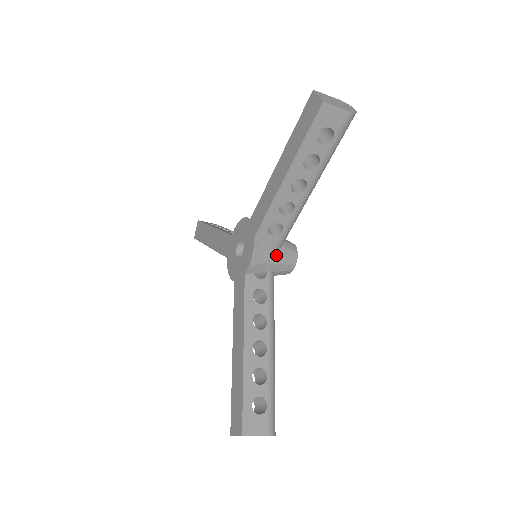
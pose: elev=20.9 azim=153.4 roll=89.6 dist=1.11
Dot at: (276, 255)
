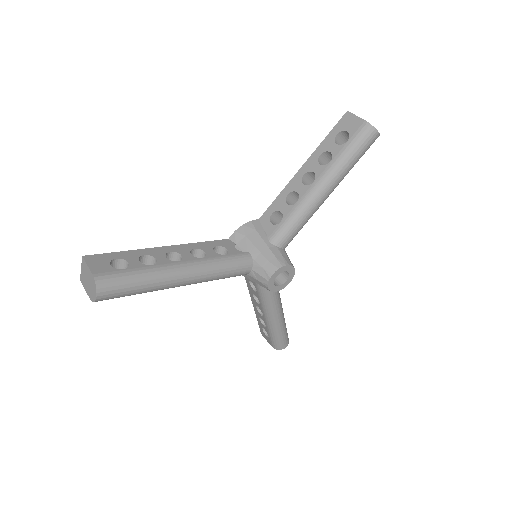
Dot at: (265, 244)
